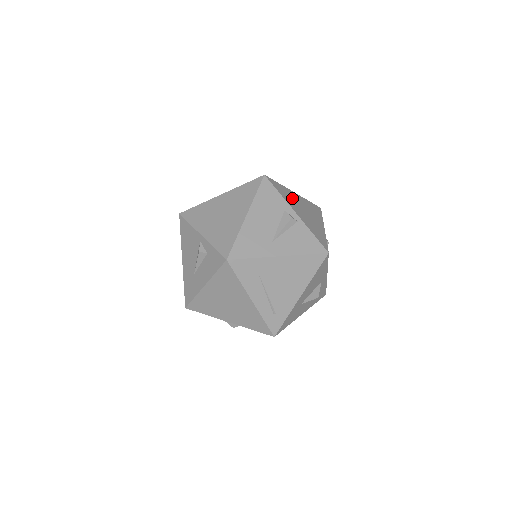
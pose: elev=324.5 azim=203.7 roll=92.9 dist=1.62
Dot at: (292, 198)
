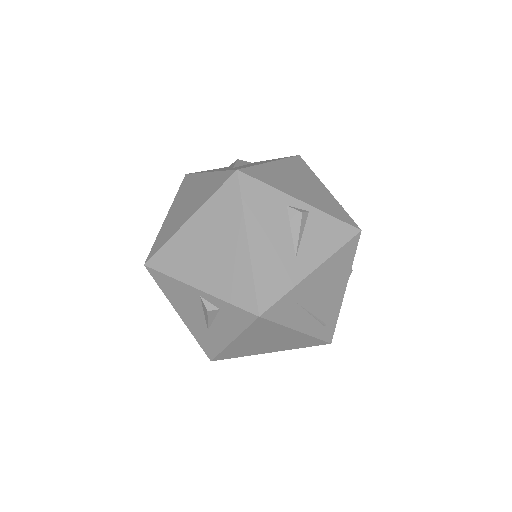
Dot at: (279, 176)
